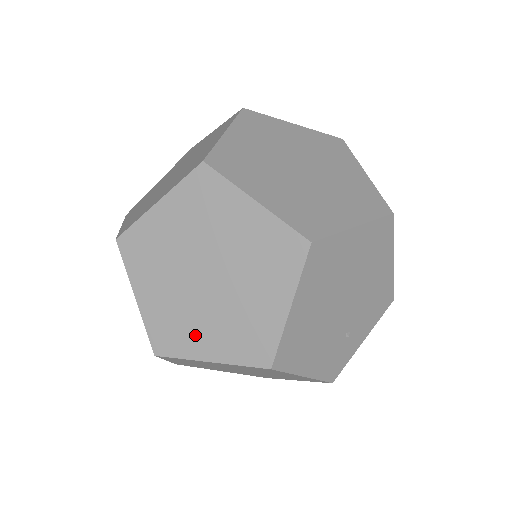
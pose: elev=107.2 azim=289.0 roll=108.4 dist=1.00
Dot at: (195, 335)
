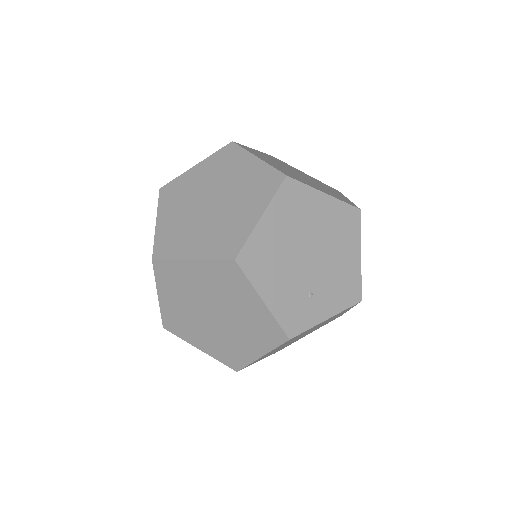
Dot at: (188, 242)
